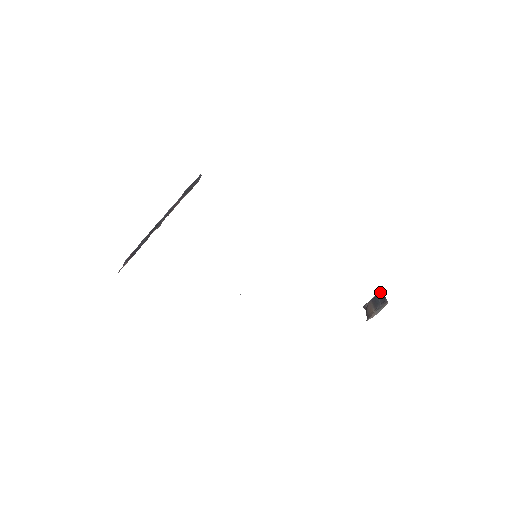
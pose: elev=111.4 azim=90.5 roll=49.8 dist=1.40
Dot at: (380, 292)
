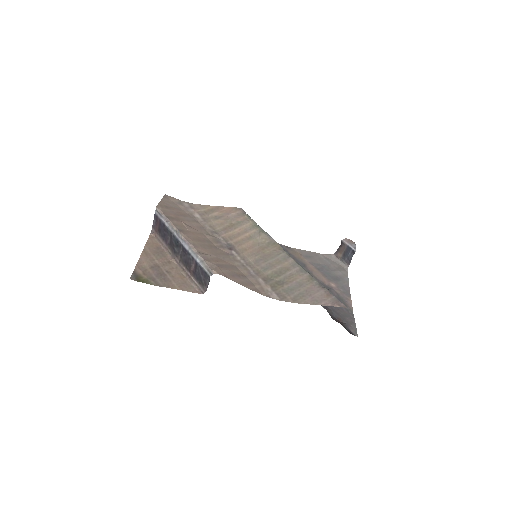
Dot at: (354, 251)
